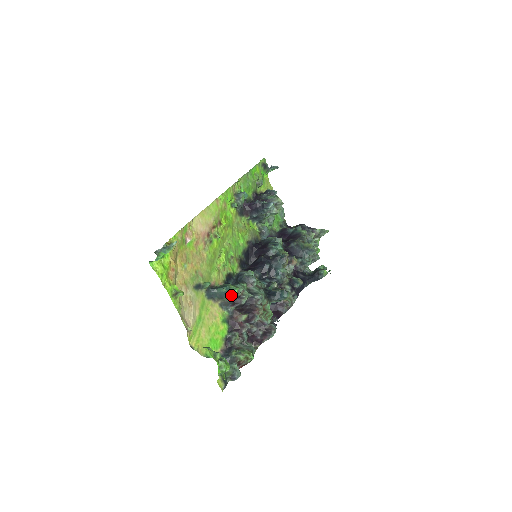
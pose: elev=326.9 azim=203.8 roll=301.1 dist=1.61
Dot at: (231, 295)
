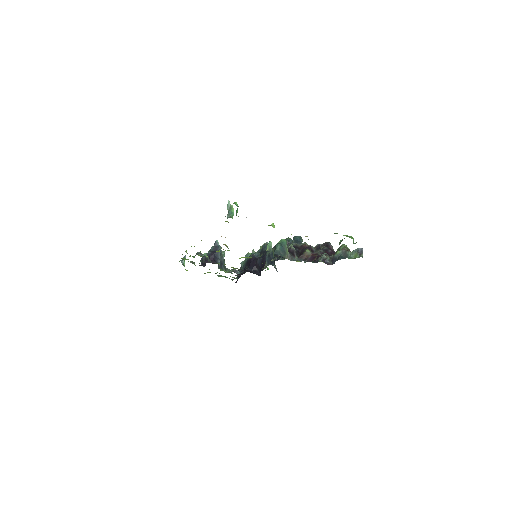
Dot at: (285, 244)
